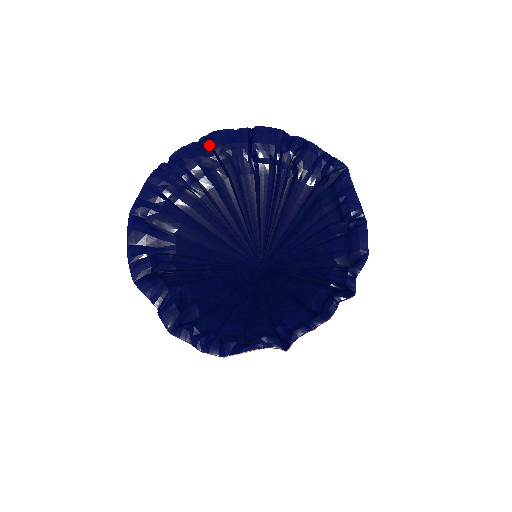
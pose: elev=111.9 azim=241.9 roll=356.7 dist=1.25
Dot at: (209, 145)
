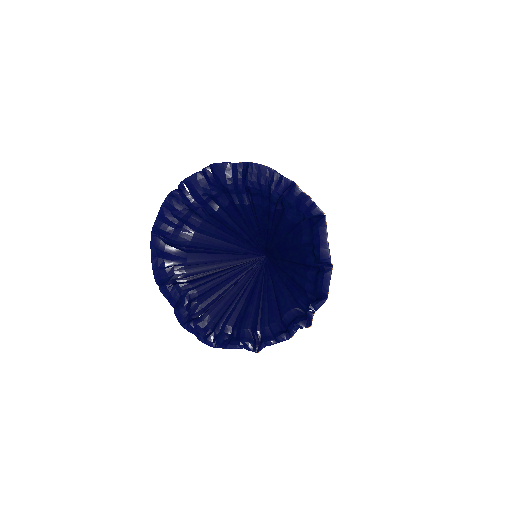
Dot at: (210, 177)
